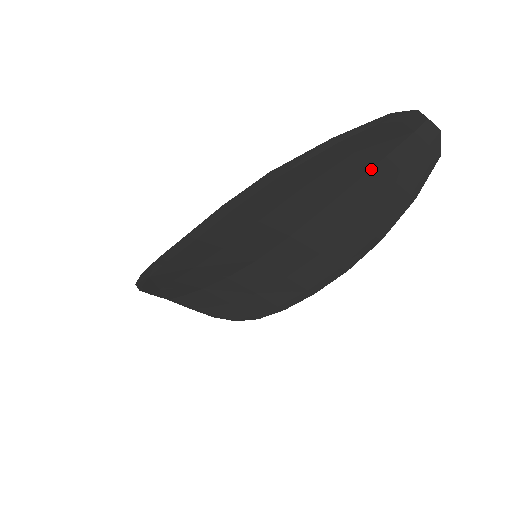
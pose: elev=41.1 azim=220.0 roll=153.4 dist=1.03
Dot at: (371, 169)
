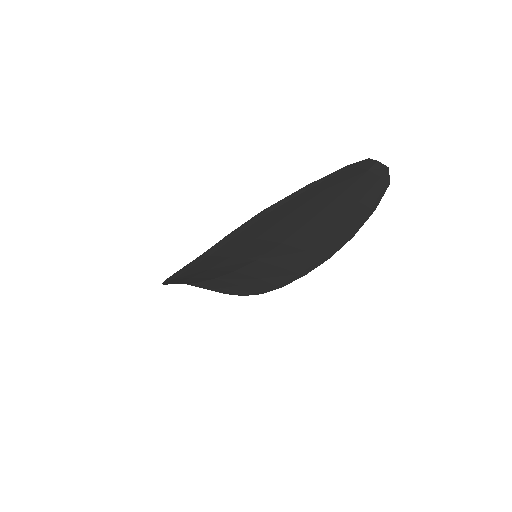
Dot at: (339, 196)
